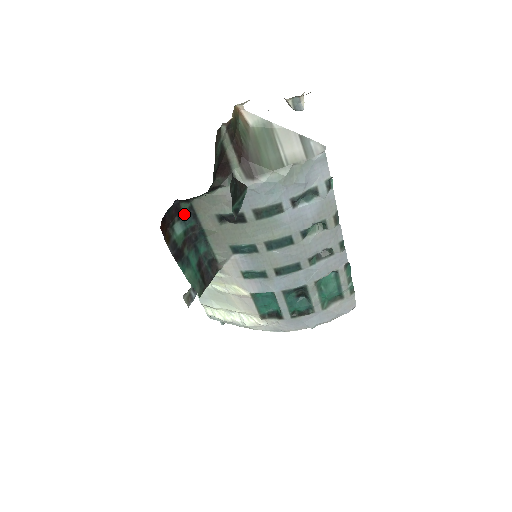
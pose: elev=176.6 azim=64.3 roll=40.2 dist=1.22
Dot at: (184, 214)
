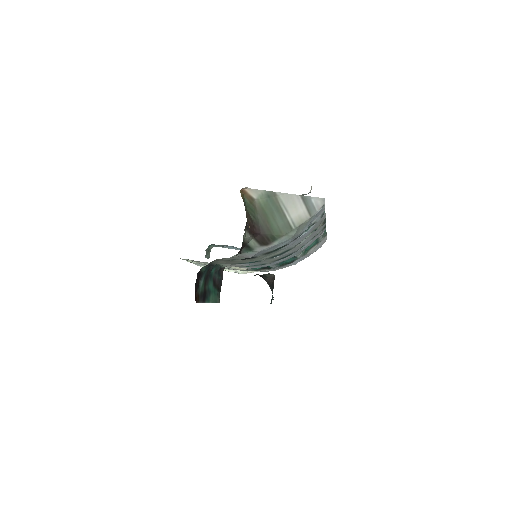
Dot at: (203, 271)
